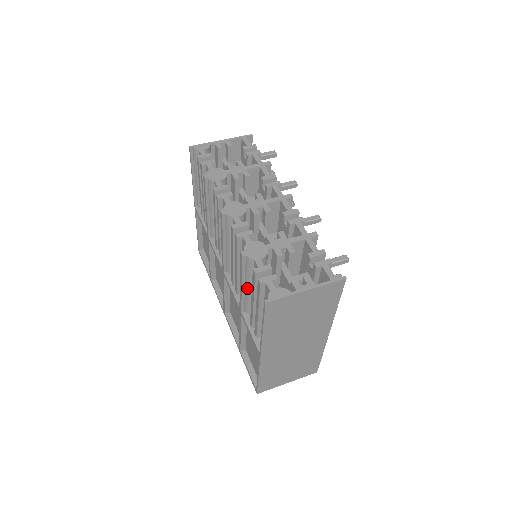
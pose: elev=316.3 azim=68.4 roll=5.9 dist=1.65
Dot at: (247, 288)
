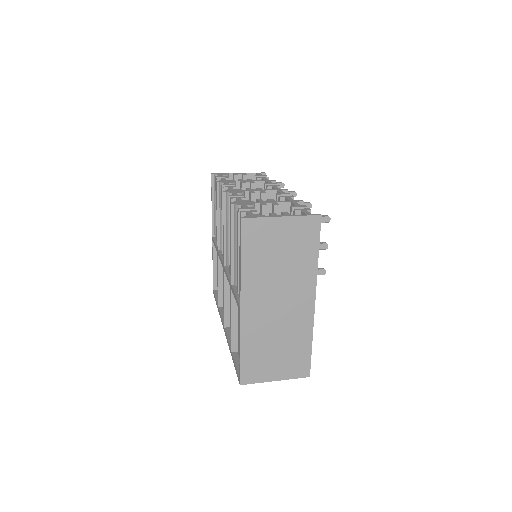
Dot at: (236, 248)
